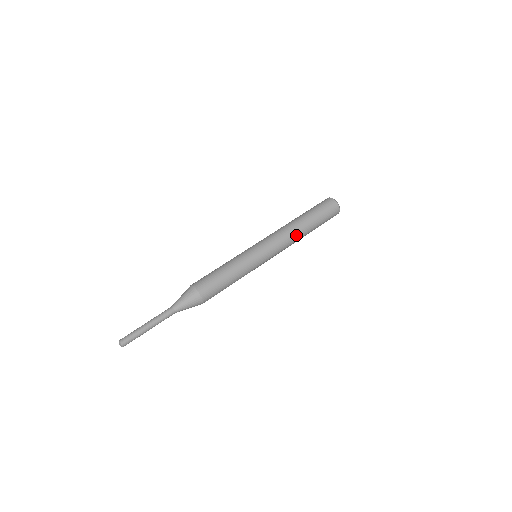
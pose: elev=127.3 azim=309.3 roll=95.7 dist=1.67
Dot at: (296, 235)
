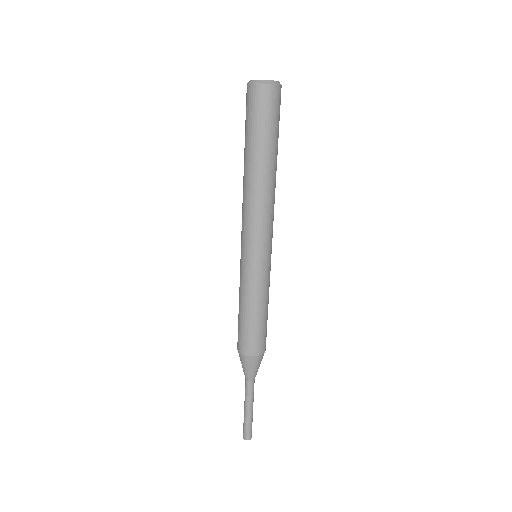
Dot at: (271, 191)
